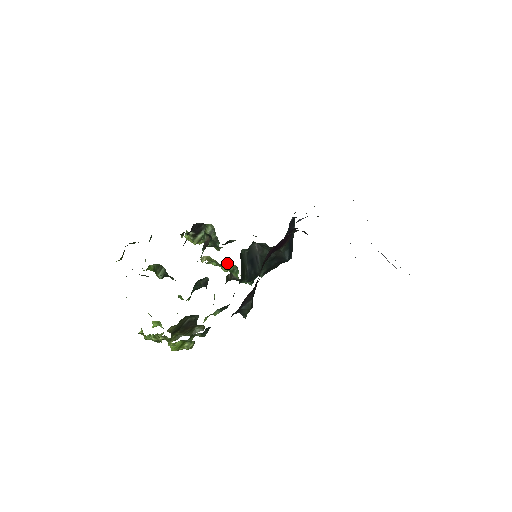
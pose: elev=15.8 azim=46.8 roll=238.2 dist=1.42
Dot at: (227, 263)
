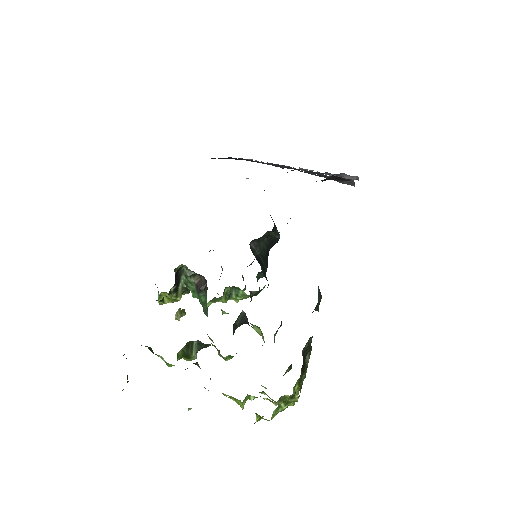
Dot at: (224, 291)
